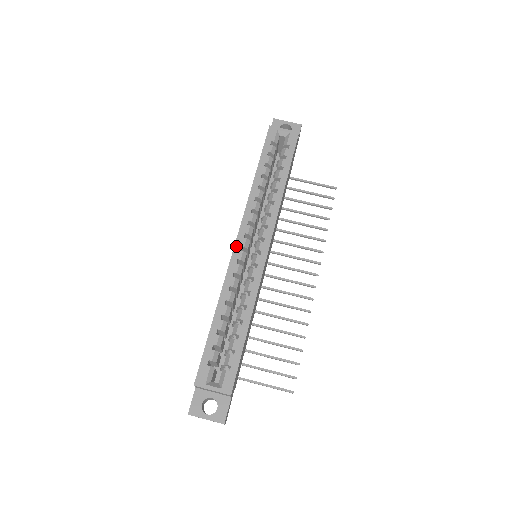
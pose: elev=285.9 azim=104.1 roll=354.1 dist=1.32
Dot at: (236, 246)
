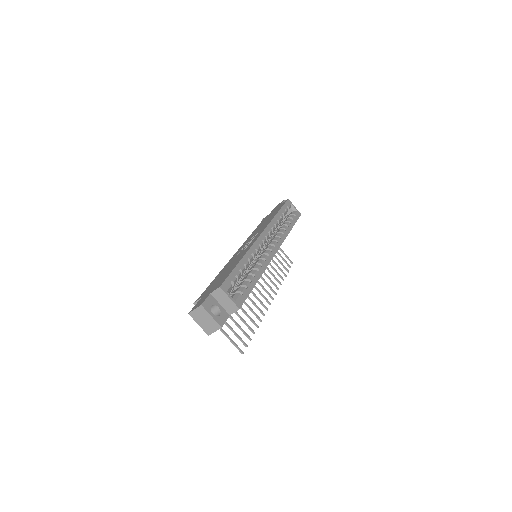
Dot at: (260, 237)
